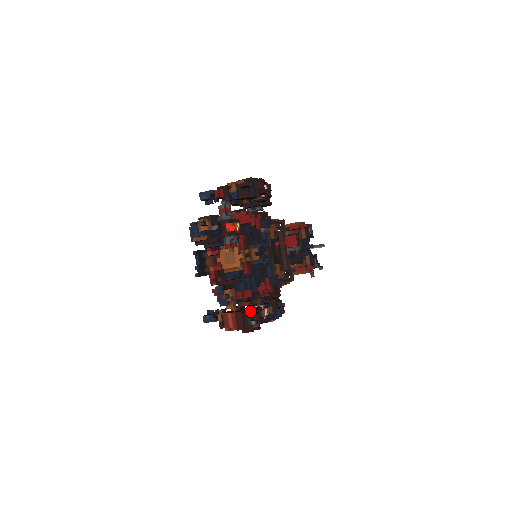
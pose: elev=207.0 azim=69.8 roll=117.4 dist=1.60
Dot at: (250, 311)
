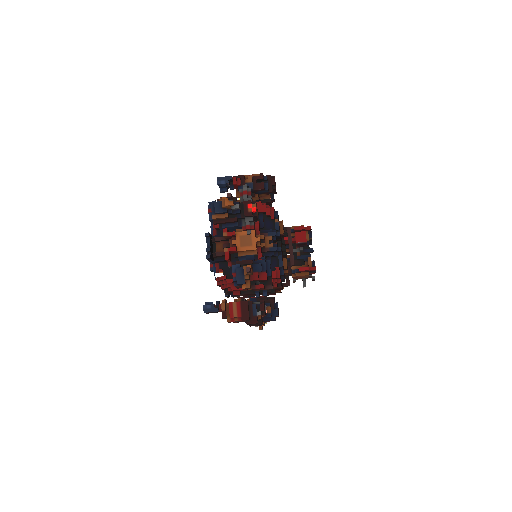
Dot at: occluded
